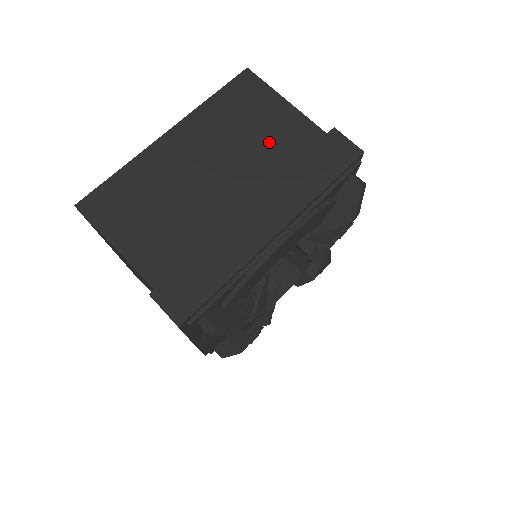
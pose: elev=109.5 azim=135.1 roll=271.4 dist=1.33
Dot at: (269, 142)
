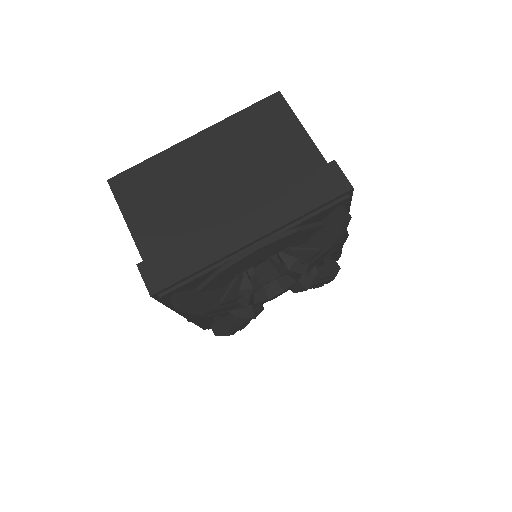
Dot at: (275, 161)
